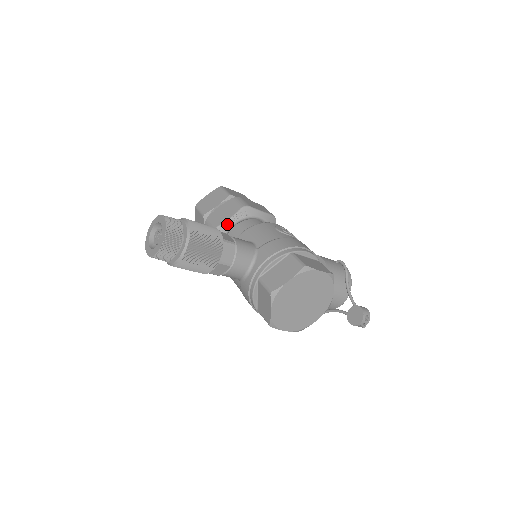
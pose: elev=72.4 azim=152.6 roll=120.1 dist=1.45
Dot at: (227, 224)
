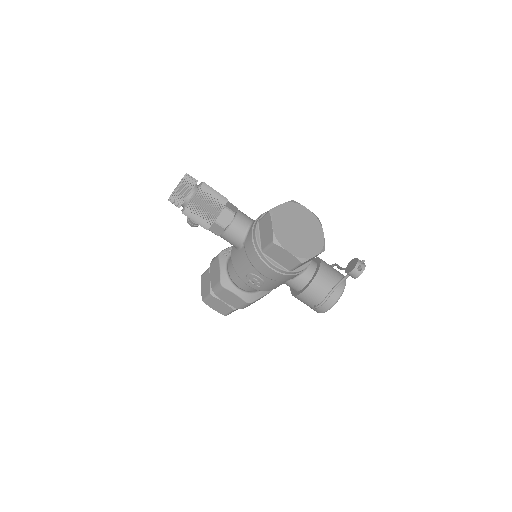
Dot at: (229, 249)
